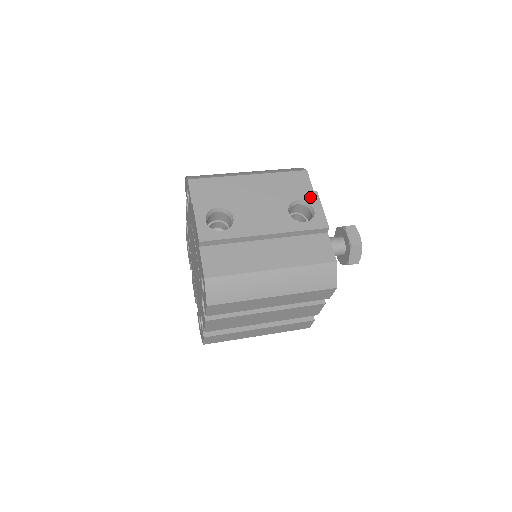
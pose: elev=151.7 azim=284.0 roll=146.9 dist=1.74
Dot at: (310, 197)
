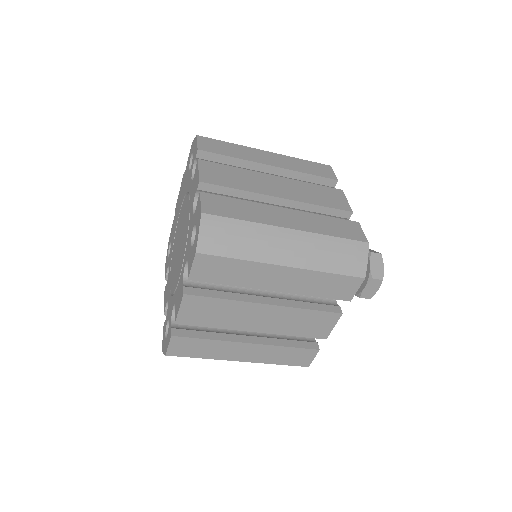
Dot at: occluded
